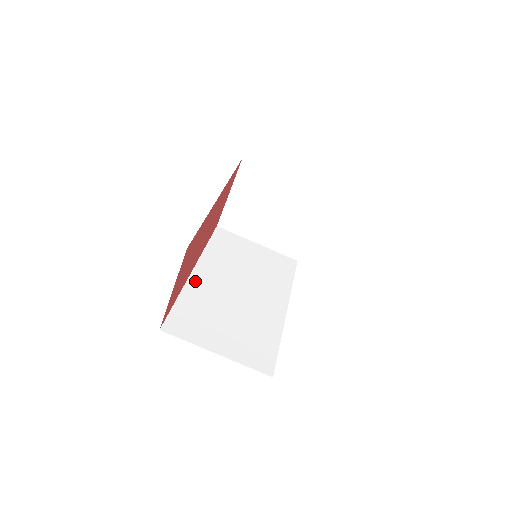
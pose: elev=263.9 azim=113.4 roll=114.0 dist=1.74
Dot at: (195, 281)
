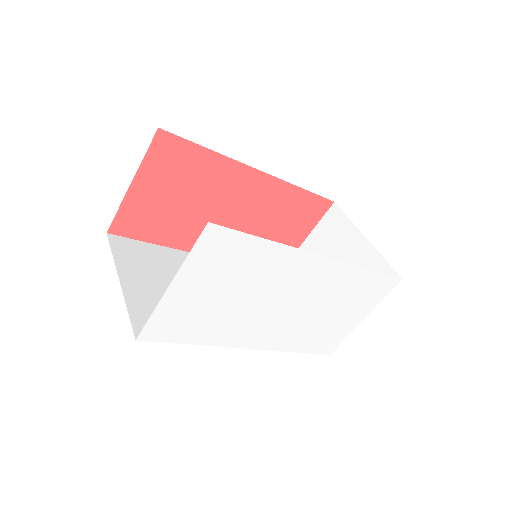
Dot at: occluded
